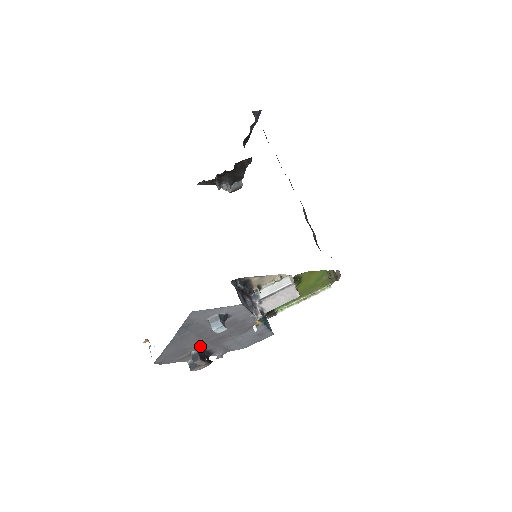
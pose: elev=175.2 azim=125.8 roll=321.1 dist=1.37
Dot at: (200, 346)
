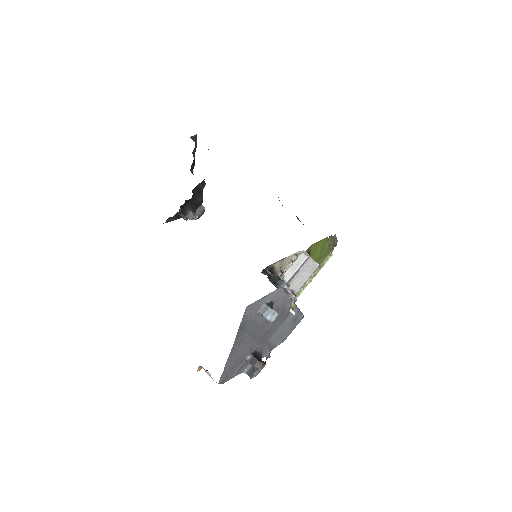
Dot at: (252, 349)
